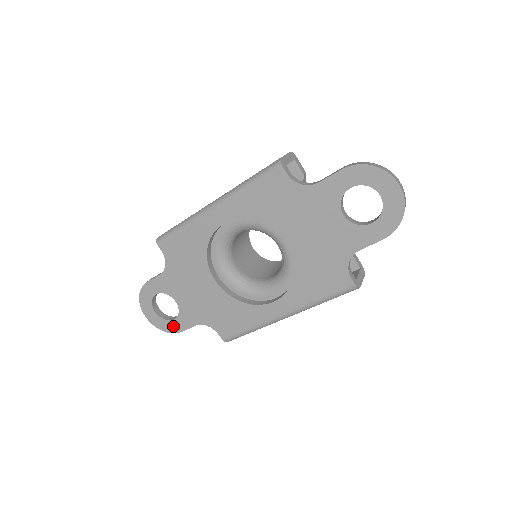
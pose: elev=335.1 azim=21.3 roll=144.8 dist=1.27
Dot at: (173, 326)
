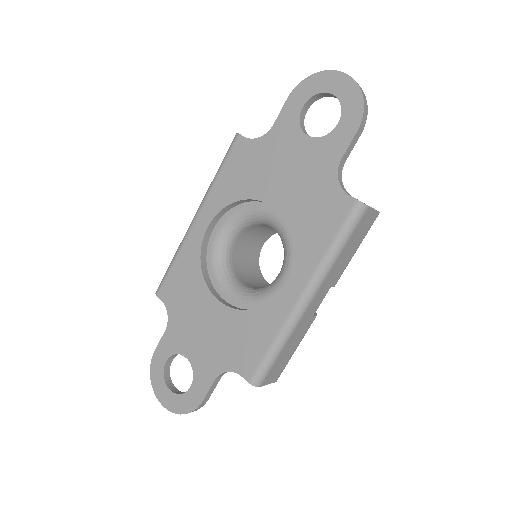
Dot at: (191, 398)
